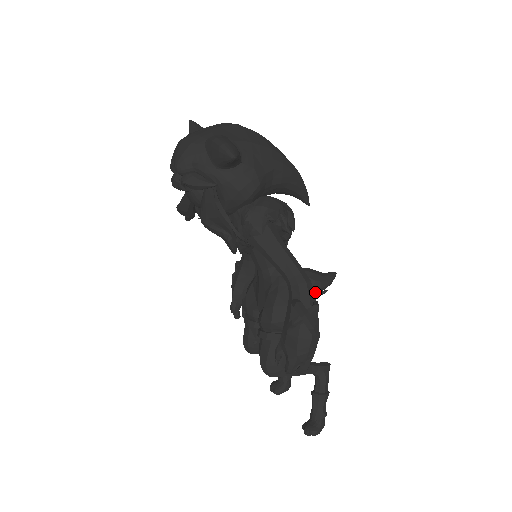
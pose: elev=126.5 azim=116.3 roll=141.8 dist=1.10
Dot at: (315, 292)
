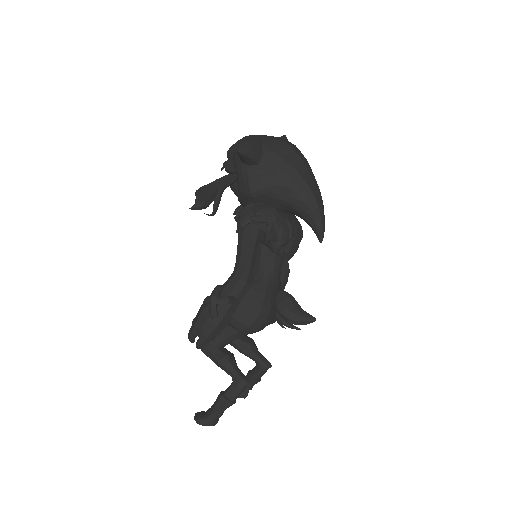
Dot at: (285, 319)
